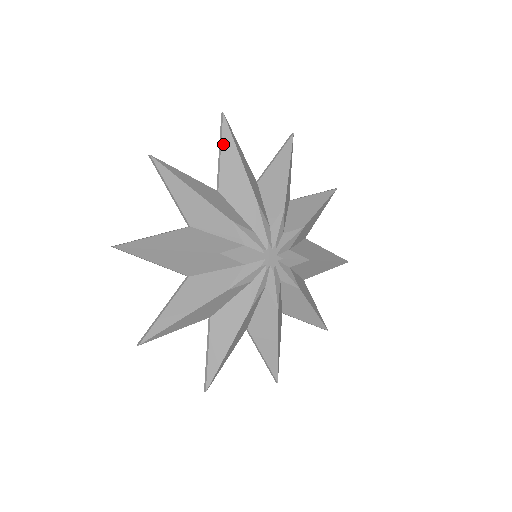
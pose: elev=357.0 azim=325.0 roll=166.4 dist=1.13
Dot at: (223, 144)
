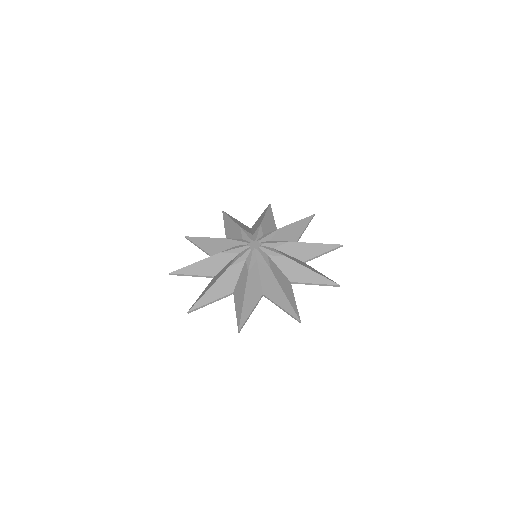
Dot at: (224, 221)
